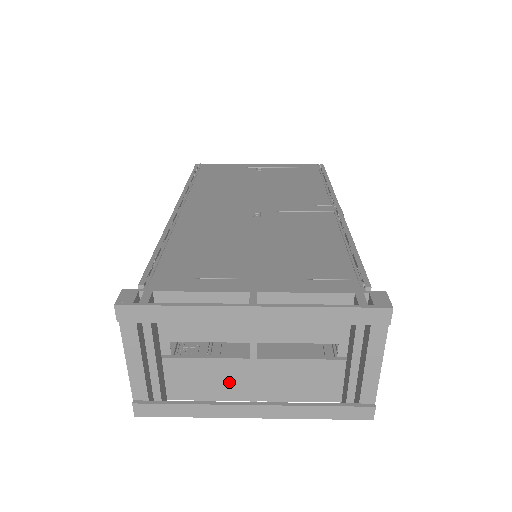
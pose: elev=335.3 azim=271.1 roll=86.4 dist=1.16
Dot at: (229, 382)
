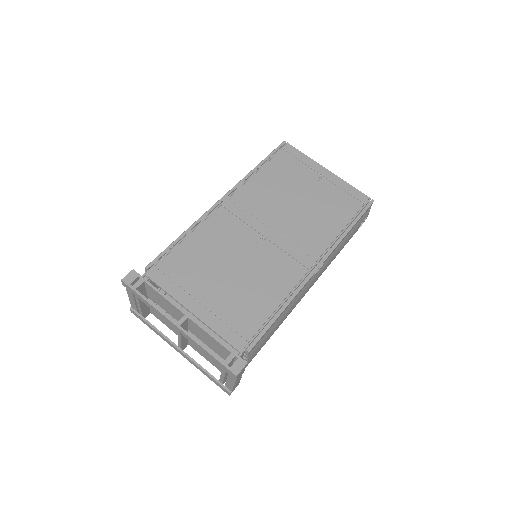
Dot at: (176, 330)
